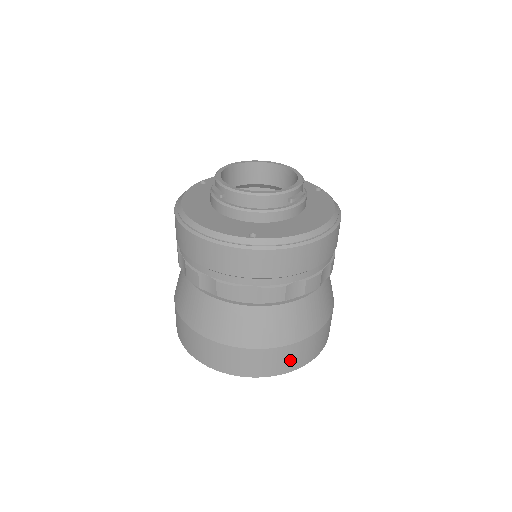
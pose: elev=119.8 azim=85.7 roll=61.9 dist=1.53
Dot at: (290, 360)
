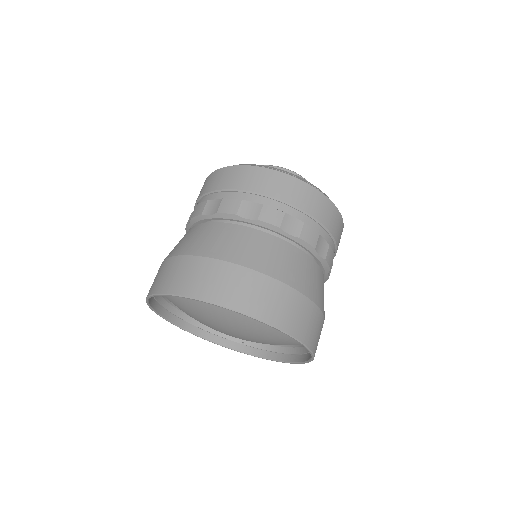
Dot at: (266, 301)
